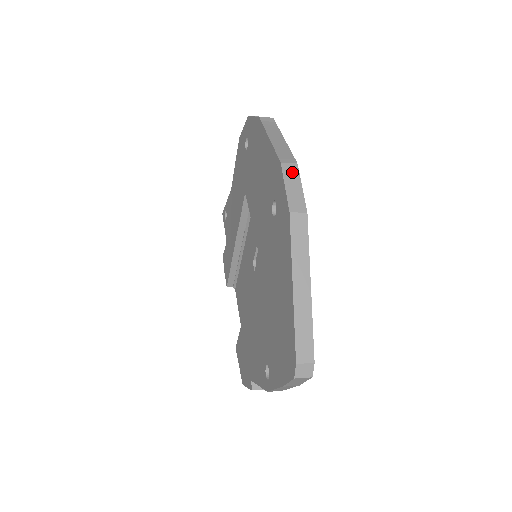
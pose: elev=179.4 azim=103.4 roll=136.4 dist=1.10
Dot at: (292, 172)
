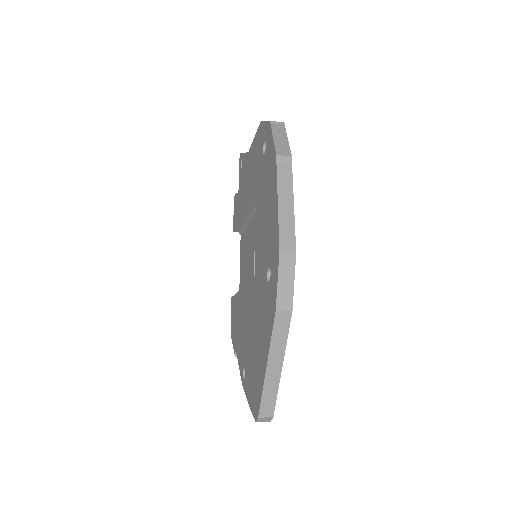
Dot at: (288, 264)
